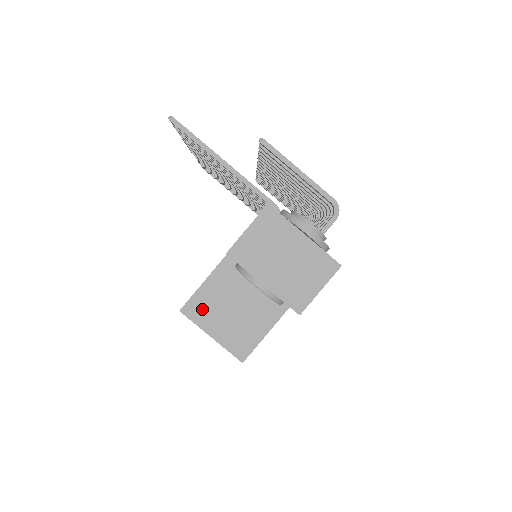
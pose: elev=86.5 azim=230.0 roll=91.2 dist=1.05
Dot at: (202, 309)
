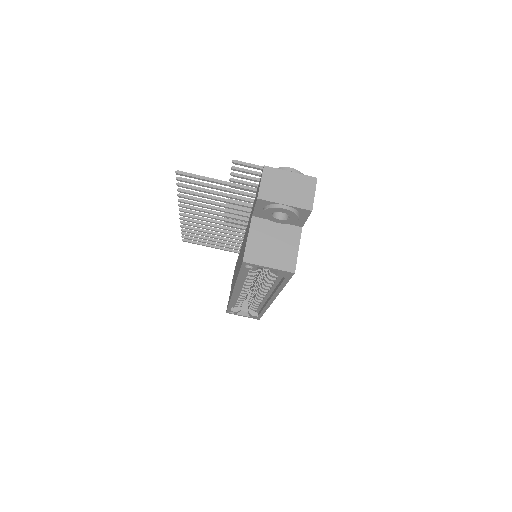
Dot at: (255, 254)
